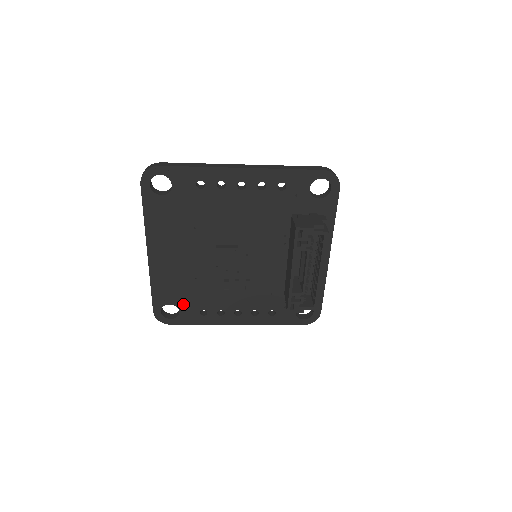
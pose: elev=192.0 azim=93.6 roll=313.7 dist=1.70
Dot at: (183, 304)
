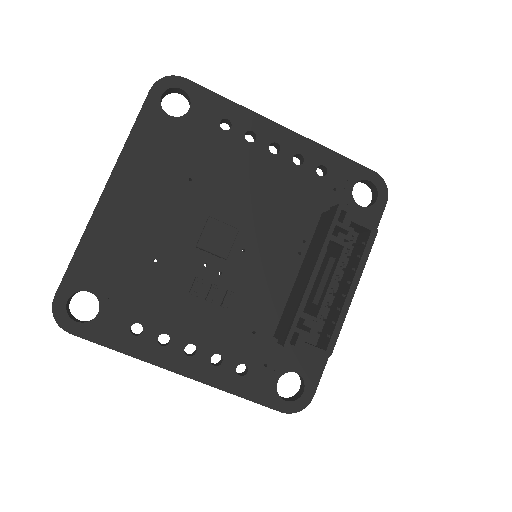
Dot at: (112, 300)
